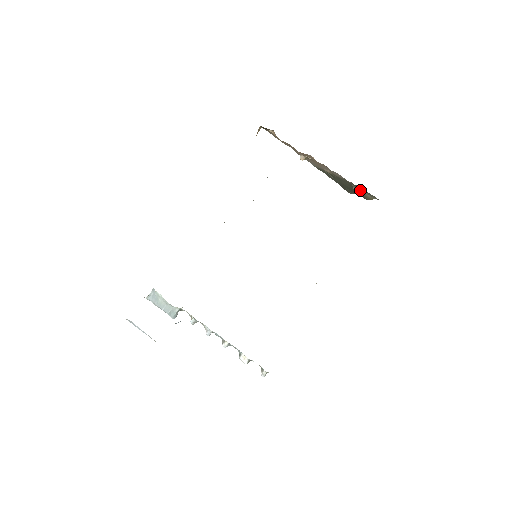
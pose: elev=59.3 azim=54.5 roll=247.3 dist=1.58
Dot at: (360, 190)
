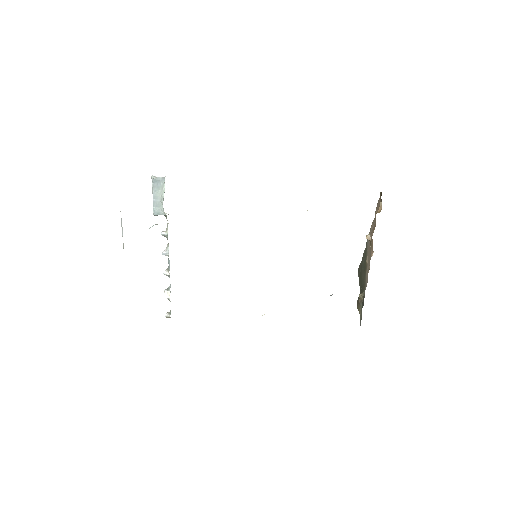
Dot at: (362, 301)
